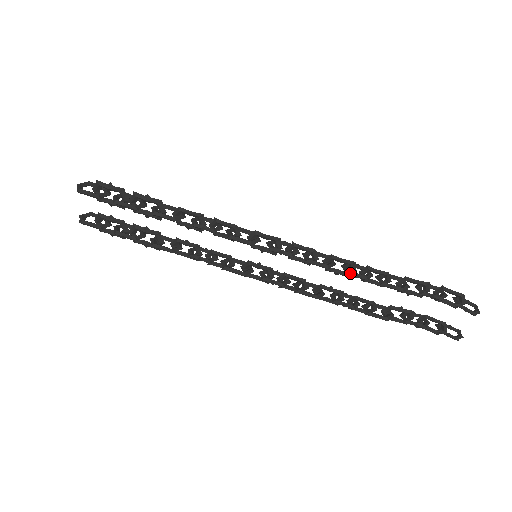
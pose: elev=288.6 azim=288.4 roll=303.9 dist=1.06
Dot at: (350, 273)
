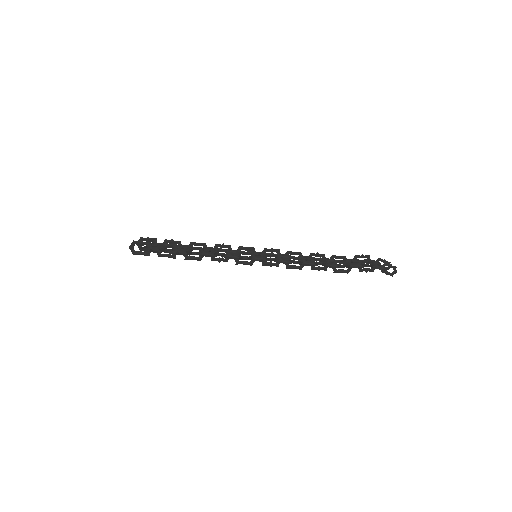
Dot at: (315, 269)
